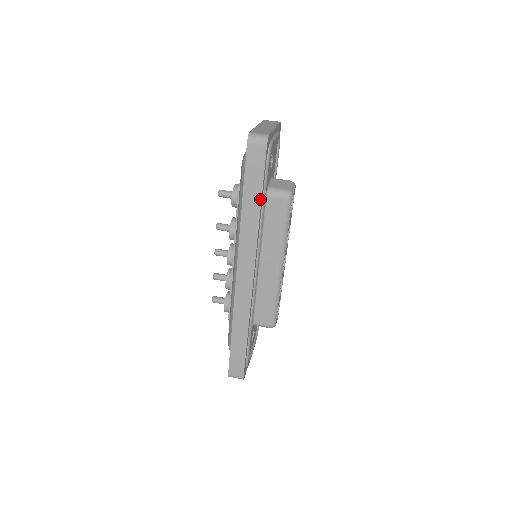
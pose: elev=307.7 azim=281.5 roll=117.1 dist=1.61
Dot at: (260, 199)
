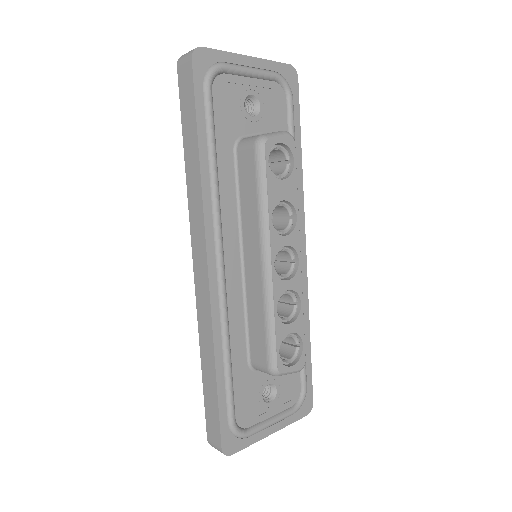
Dot at: (197, 140)
